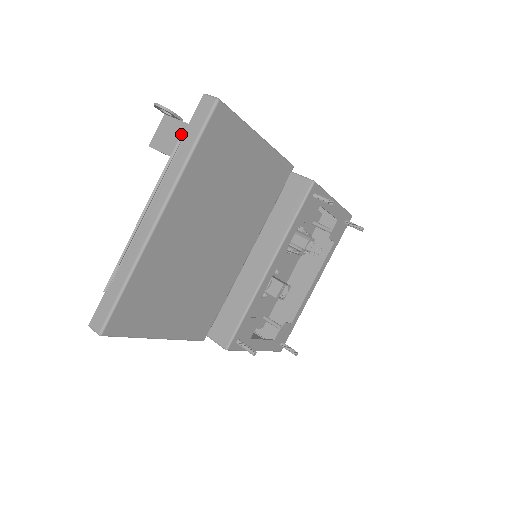
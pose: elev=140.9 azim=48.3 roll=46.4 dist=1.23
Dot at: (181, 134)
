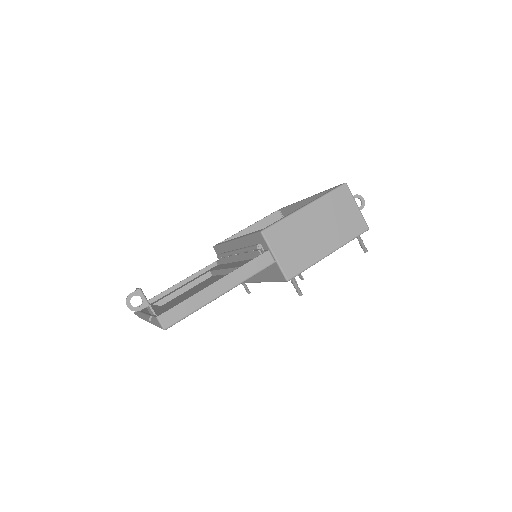
Dot at: occluded
